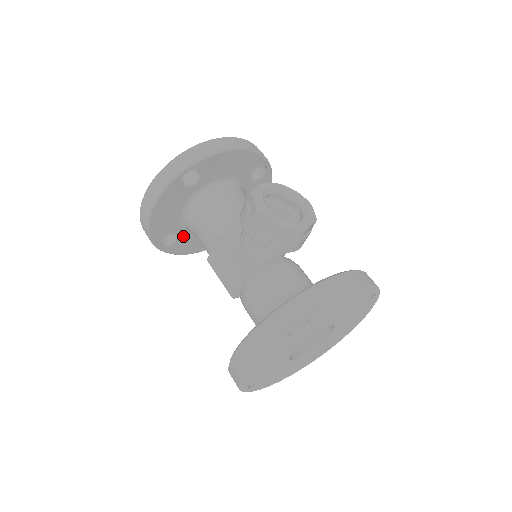
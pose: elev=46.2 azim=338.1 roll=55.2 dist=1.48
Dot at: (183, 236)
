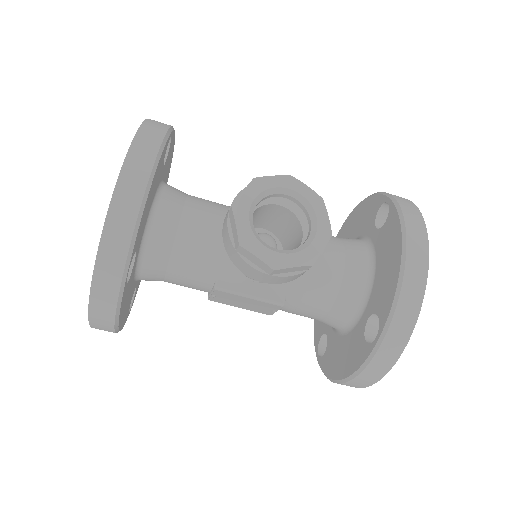
Dot at: occluded
